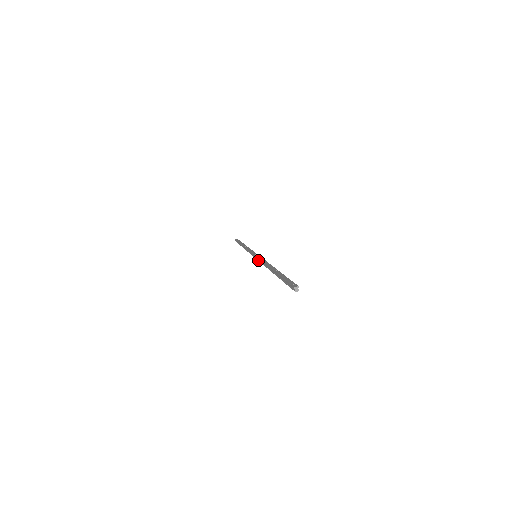
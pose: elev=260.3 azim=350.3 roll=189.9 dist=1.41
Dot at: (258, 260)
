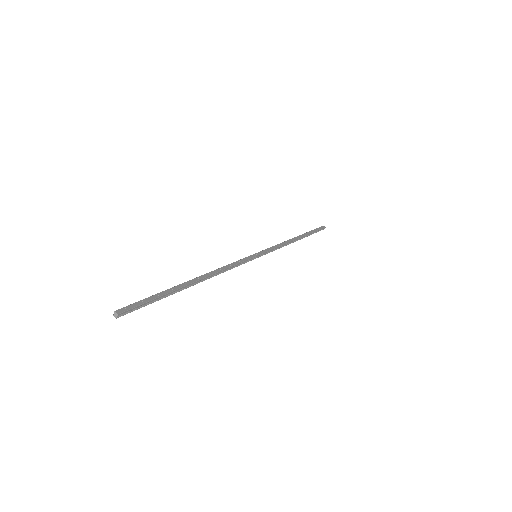
Dot at: (240, 261)
